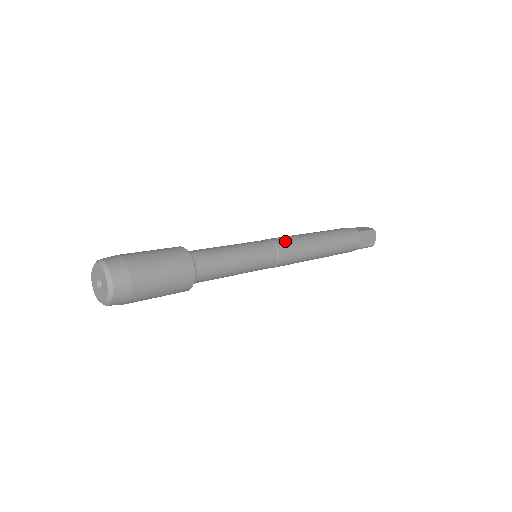
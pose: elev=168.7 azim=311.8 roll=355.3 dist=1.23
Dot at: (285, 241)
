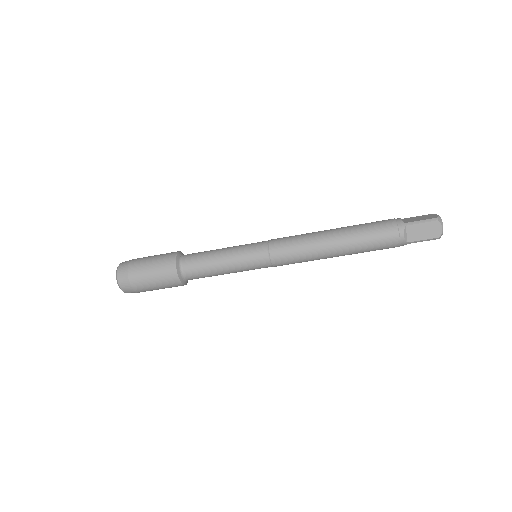
Dot at: occluded
